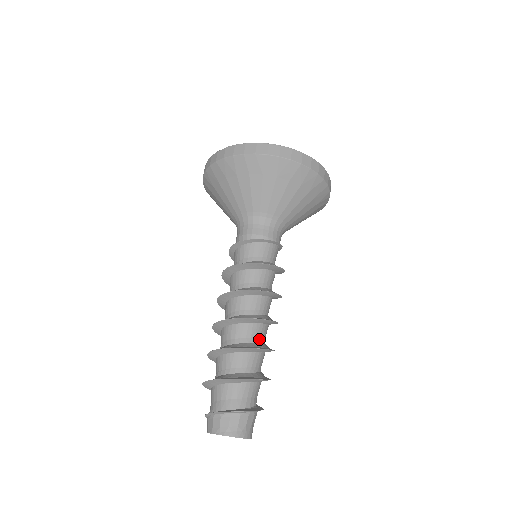
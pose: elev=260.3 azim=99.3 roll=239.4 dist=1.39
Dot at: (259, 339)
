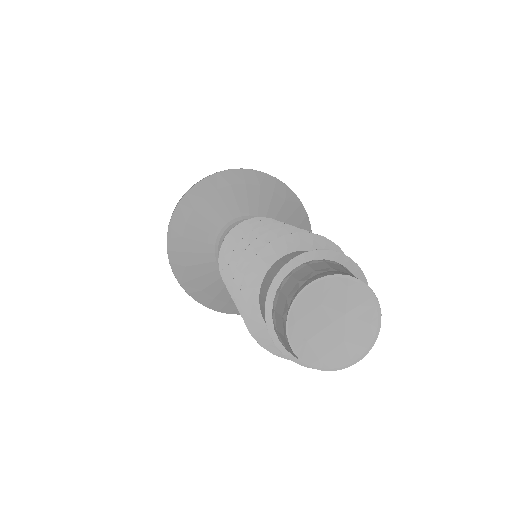
Dot at: occluded
